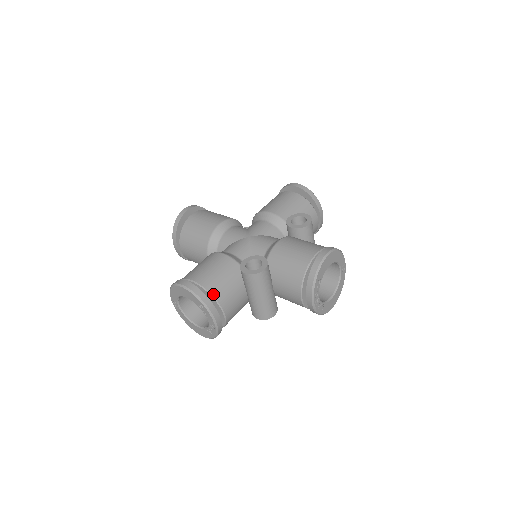
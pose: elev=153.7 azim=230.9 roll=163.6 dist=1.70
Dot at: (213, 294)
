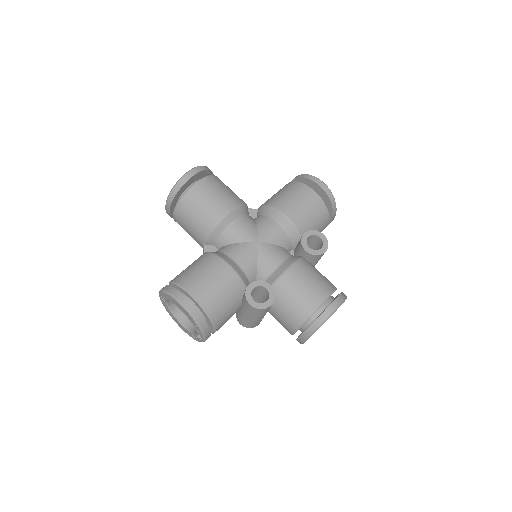
Dot at: (211, 316)
